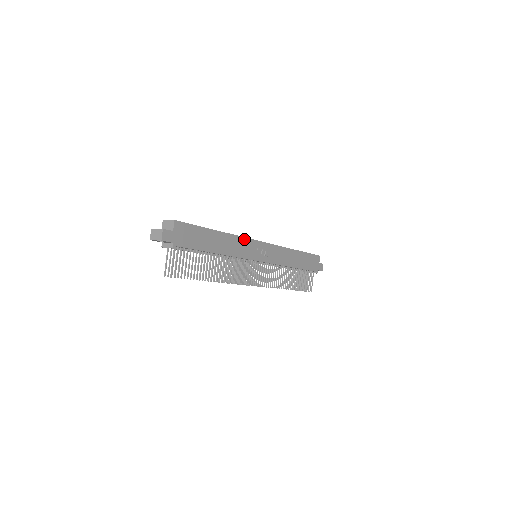
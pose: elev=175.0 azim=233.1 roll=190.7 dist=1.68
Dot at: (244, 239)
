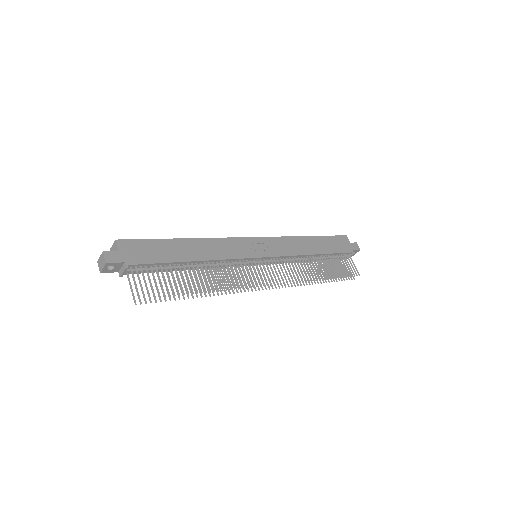
Dot at: (225, 240)
